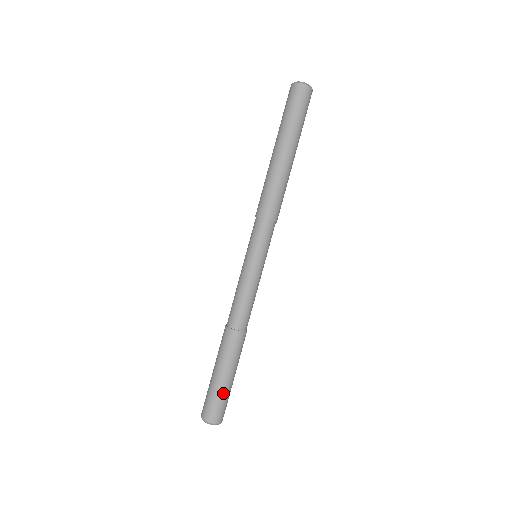
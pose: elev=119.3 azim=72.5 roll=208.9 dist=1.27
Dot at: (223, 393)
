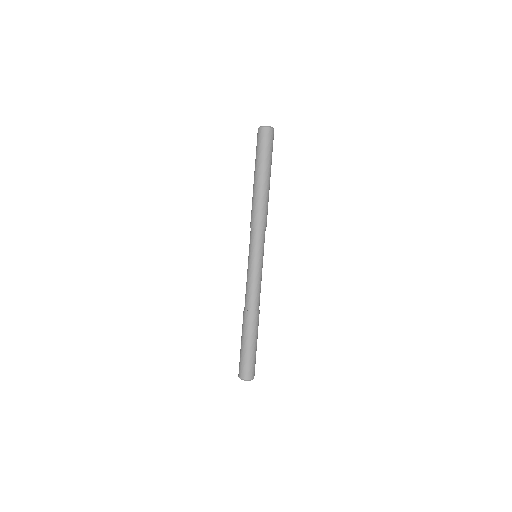
Dot at: (252, 357)
